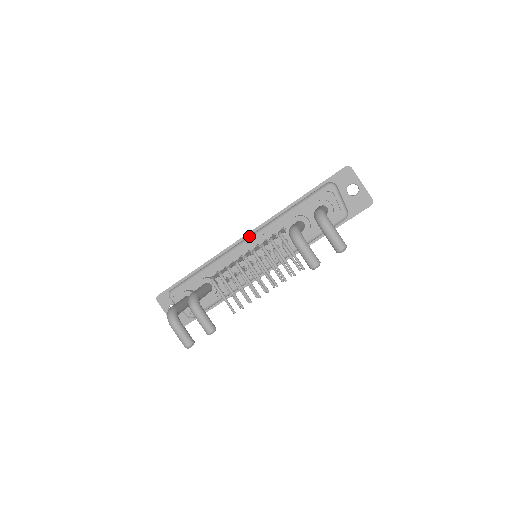
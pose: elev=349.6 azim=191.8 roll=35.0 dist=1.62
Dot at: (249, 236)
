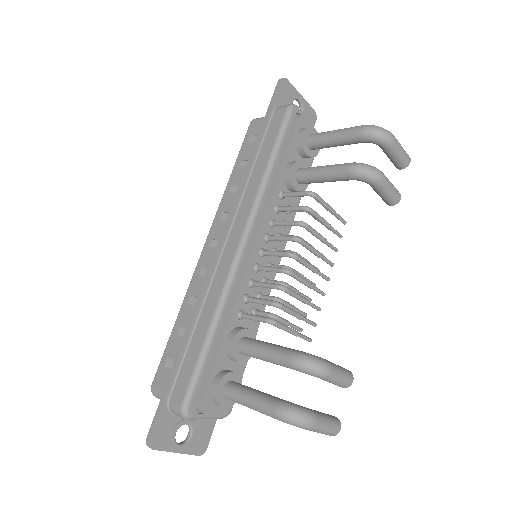
Dot at: (244, 232)
